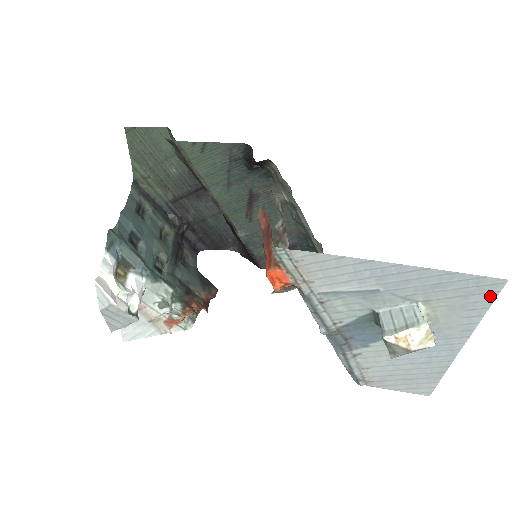
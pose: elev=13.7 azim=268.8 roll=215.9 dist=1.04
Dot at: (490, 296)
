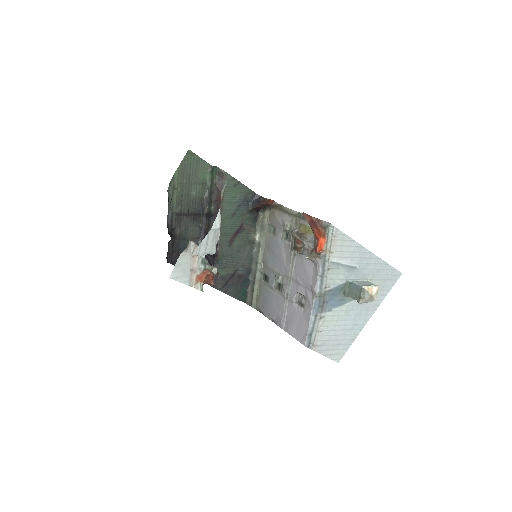
Dot at: (393, 282)
